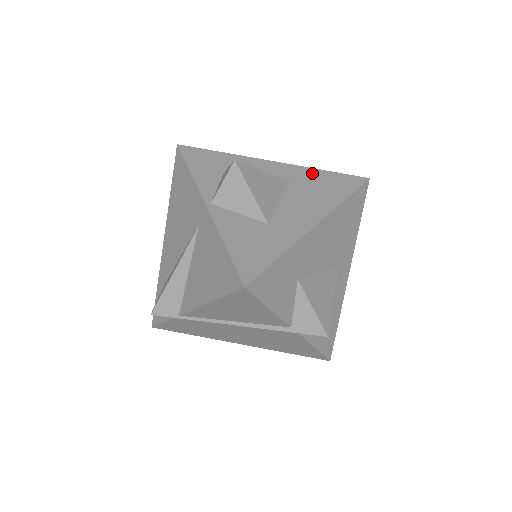
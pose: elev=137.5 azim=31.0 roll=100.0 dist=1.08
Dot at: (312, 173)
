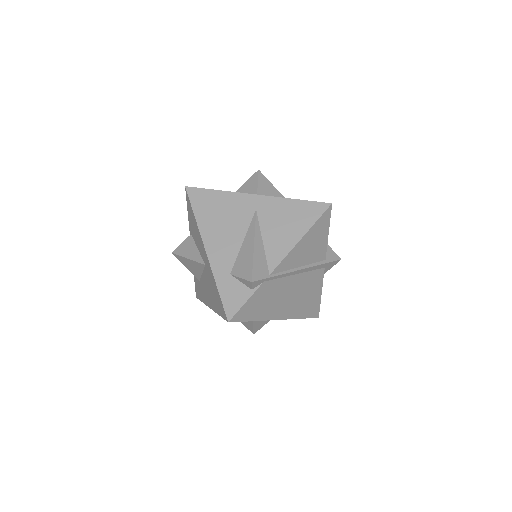
Dot at: occluded
